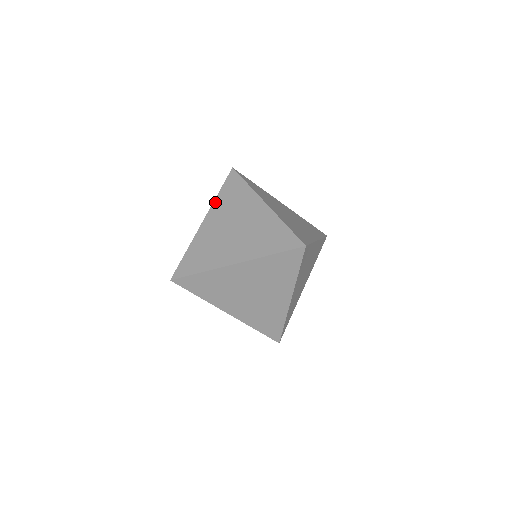
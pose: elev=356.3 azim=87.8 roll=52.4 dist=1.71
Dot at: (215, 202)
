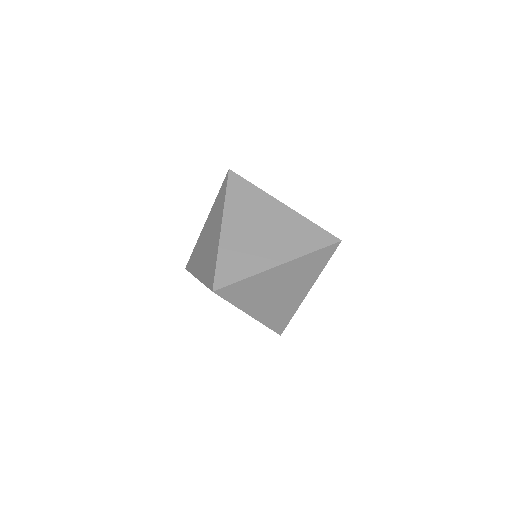
Dot at: (213, 205)
